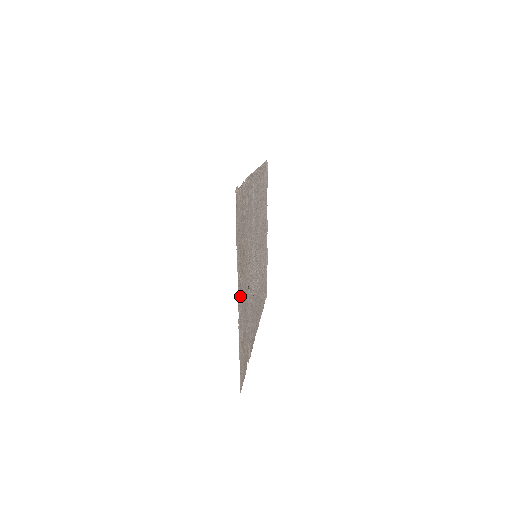
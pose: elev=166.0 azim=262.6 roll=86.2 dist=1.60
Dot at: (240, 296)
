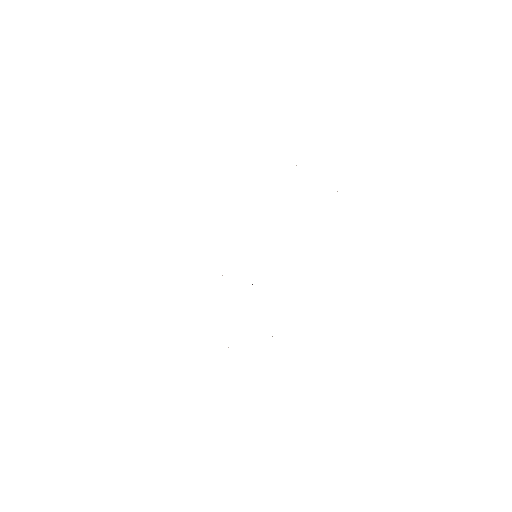
Dot at: occluded
